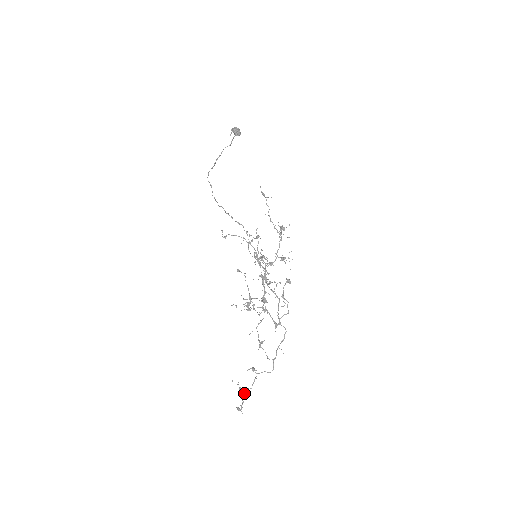
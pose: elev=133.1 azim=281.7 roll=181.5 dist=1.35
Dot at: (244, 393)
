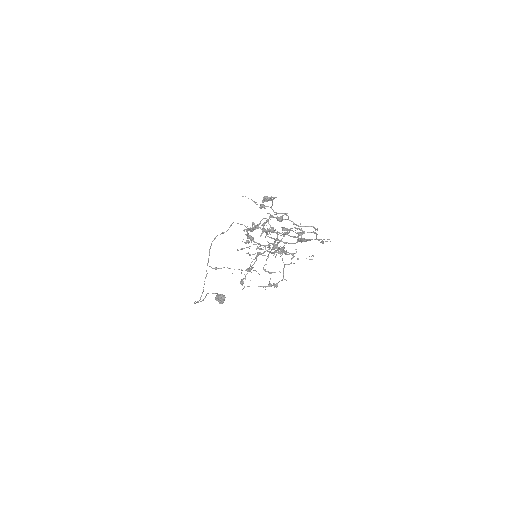
Dot at: (271, 208)
